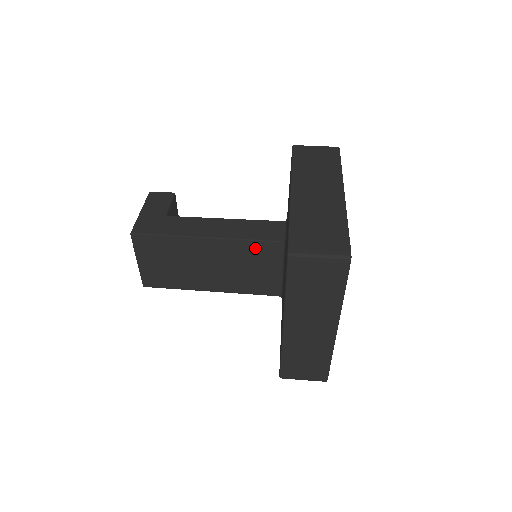
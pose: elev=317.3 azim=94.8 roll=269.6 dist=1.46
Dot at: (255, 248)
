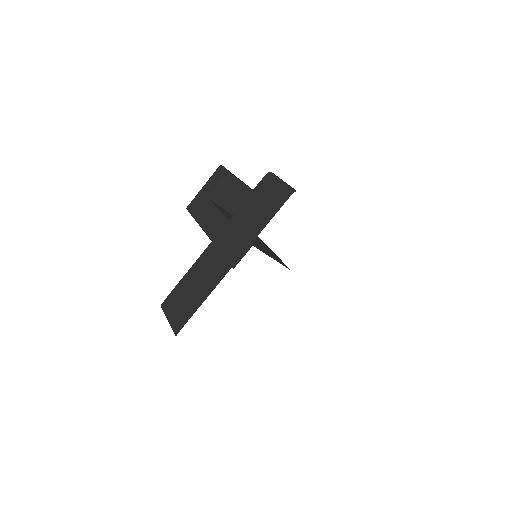
Dot at: occluded
